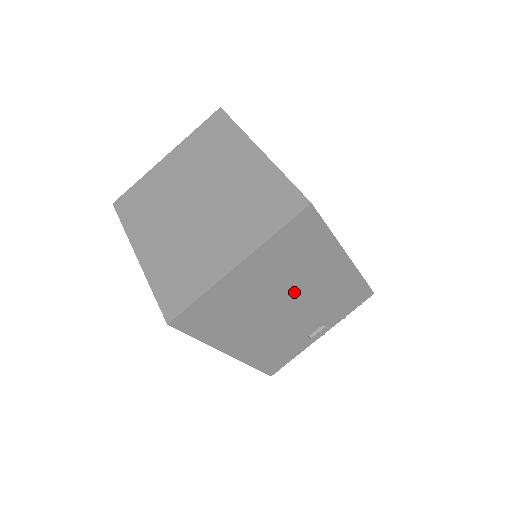
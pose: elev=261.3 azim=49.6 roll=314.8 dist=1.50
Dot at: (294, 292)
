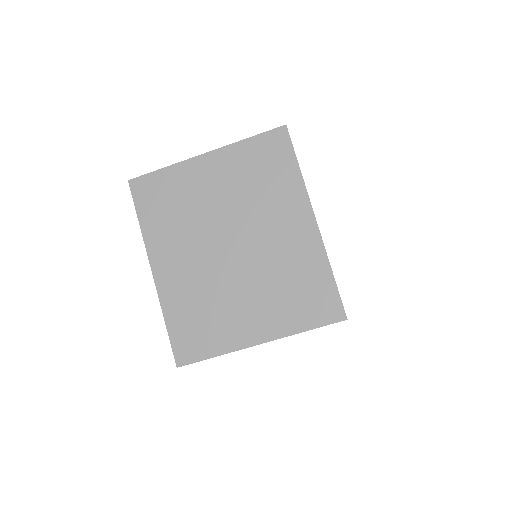
Dot at: occluded
